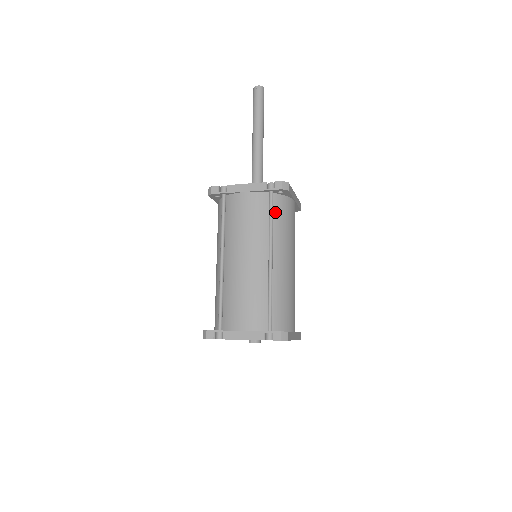
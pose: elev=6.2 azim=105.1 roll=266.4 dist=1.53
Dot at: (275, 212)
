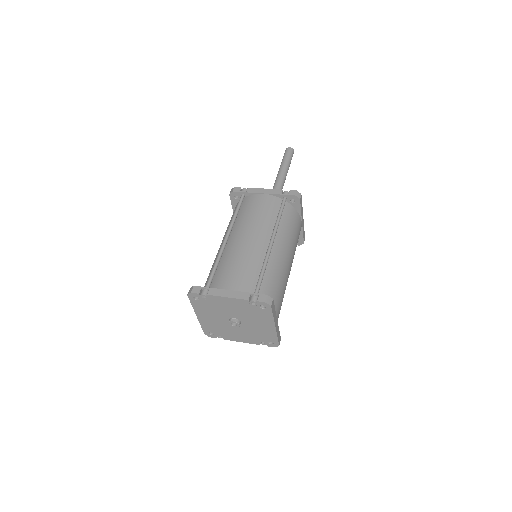
Dot at: (284, 214)
